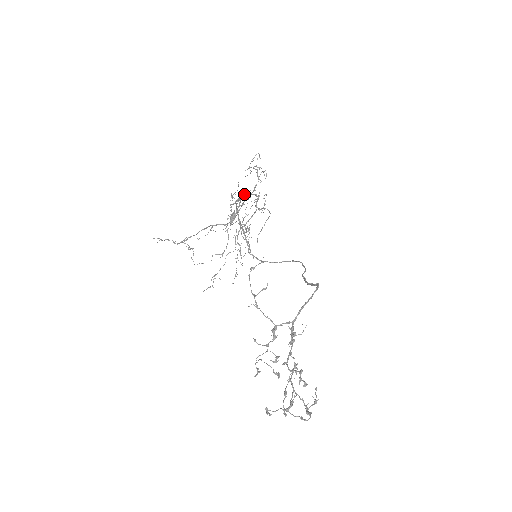
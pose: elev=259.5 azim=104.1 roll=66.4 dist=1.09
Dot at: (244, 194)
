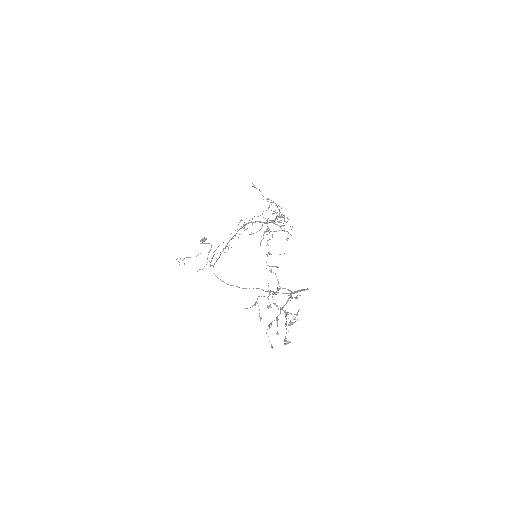
Dot at: occluded
